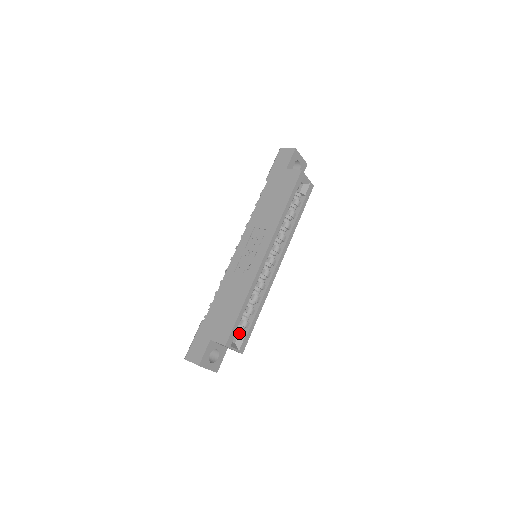
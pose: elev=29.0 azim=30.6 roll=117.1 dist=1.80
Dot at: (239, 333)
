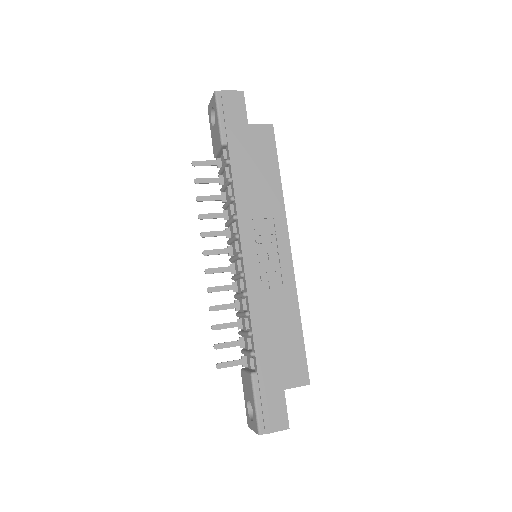
Dot at: occluded
